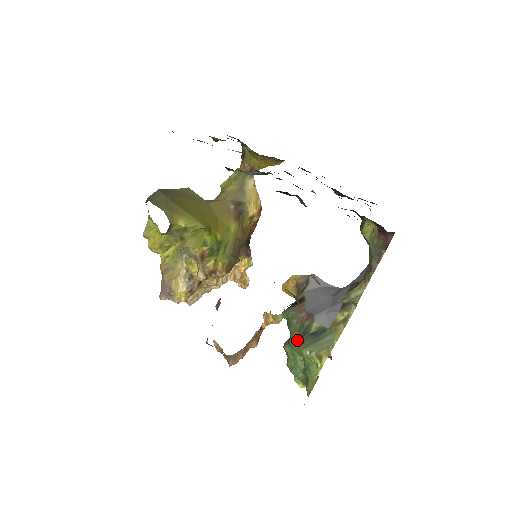
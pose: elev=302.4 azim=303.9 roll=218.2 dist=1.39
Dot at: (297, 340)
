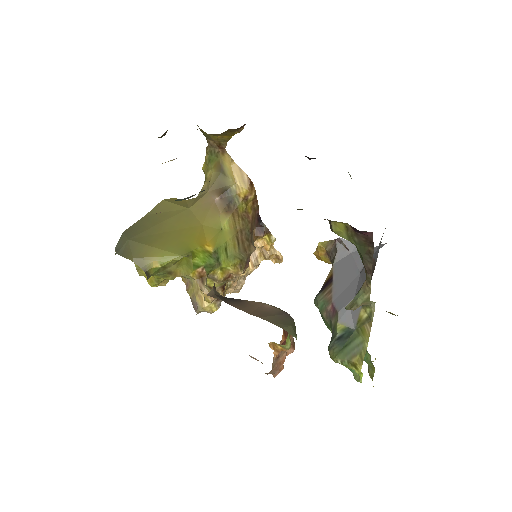
Dot at: occluded
